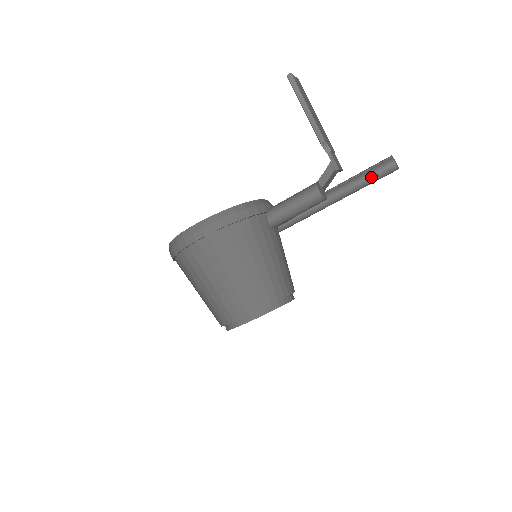
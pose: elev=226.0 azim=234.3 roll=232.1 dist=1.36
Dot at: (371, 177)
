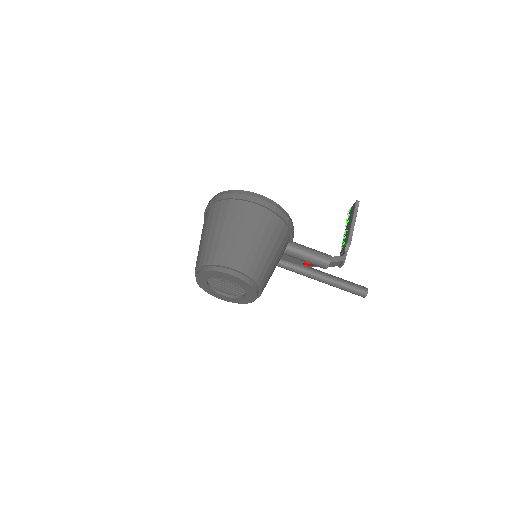
Dot at: (350, 286)
